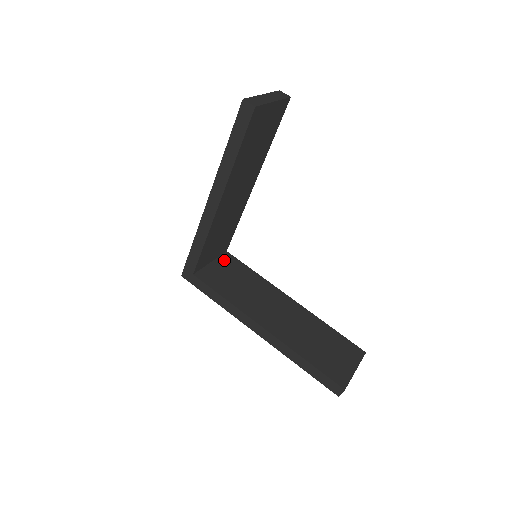
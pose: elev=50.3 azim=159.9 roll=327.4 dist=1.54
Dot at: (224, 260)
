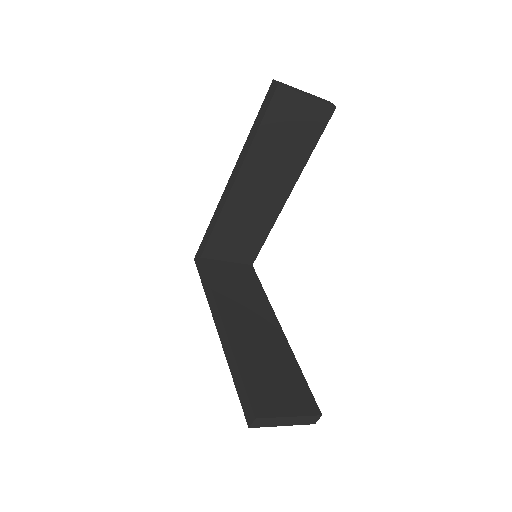
Dot at: (242, 267)
